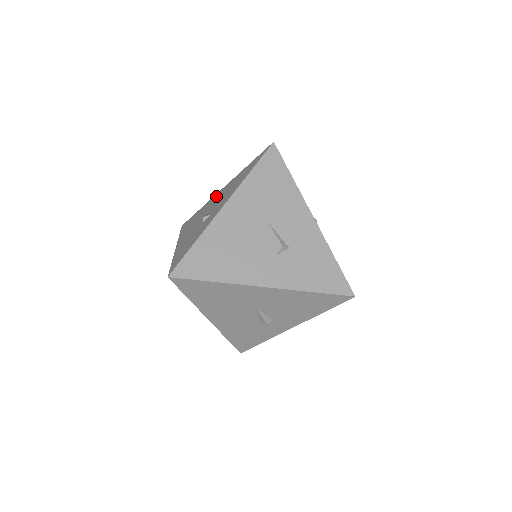
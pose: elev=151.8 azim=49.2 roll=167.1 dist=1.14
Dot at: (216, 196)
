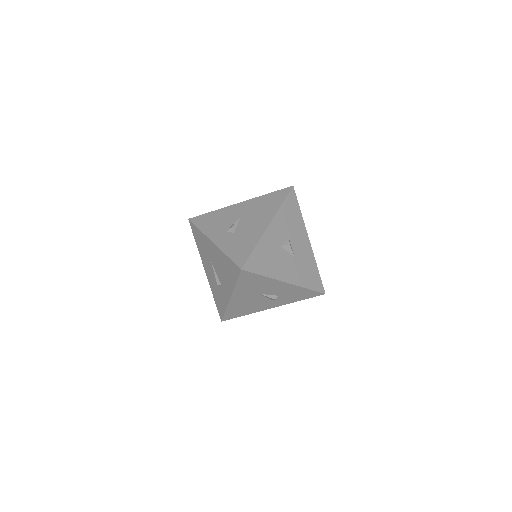
Dot at: (211, 248)
